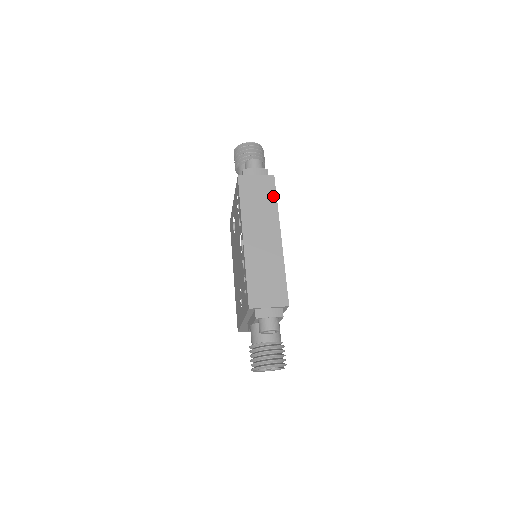
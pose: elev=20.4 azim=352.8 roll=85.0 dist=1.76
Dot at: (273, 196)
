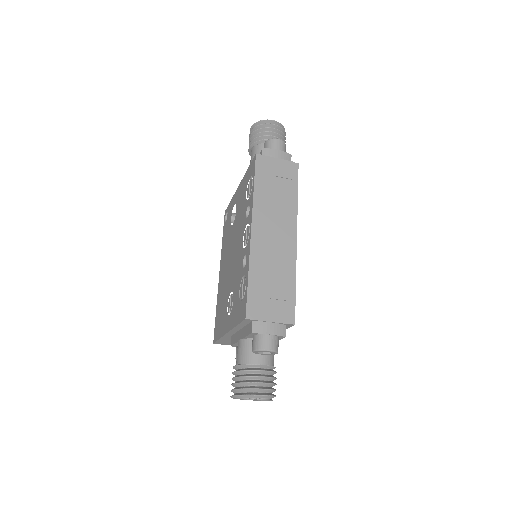
Dot at: (294, 187)
